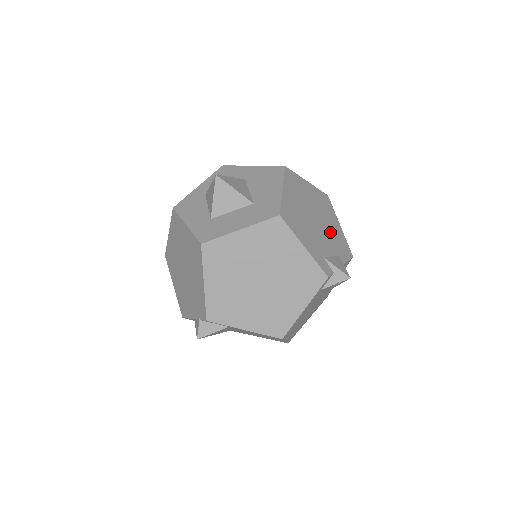
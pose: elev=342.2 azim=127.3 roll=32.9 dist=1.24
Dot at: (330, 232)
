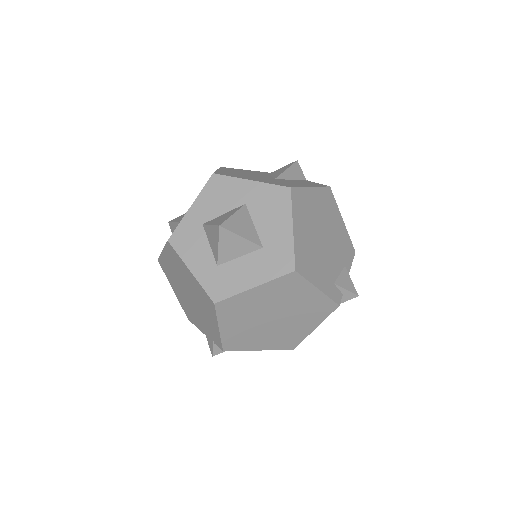
Dot at: (336, 241)
